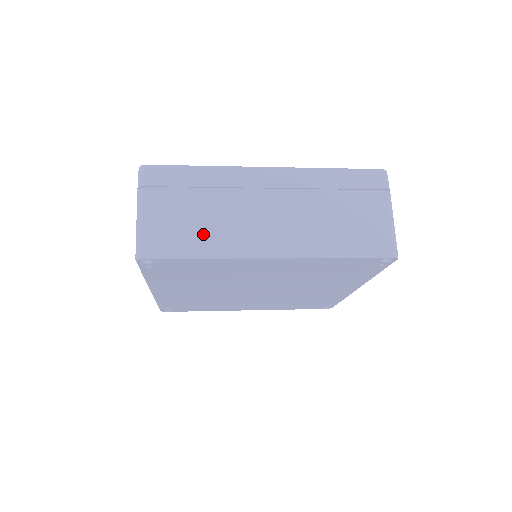
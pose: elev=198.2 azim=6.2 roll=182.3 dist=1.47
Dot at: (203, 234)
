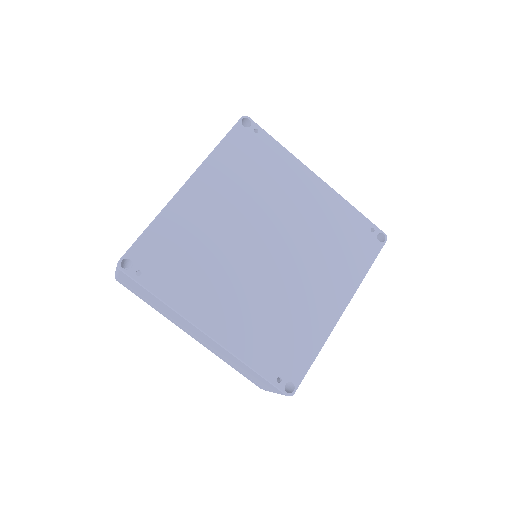
Dot at: occluded
